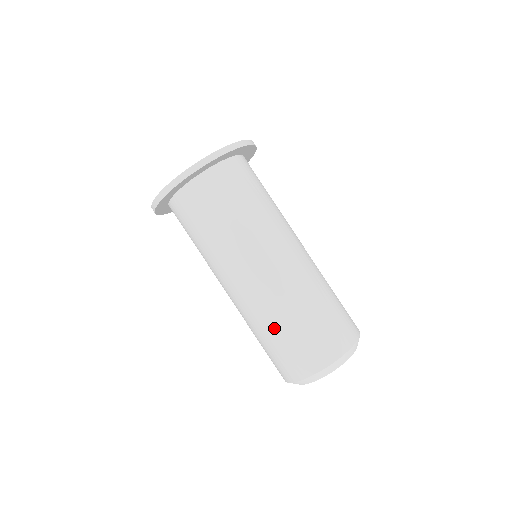
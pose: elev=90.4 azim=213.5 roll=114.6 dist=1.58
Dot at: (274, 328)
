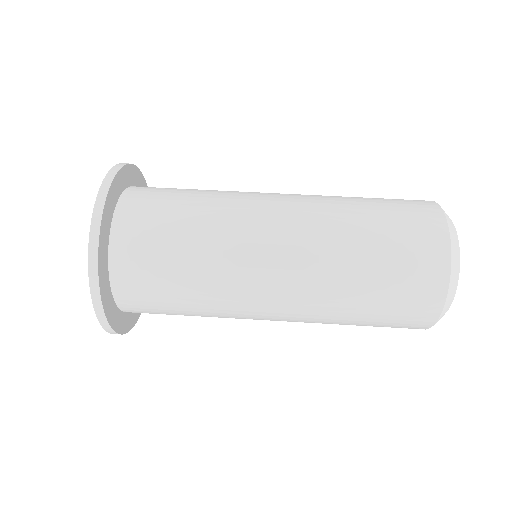
Dot at: (355, 300)
